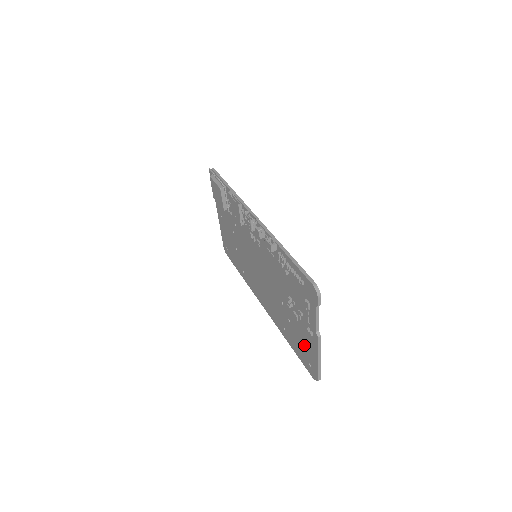
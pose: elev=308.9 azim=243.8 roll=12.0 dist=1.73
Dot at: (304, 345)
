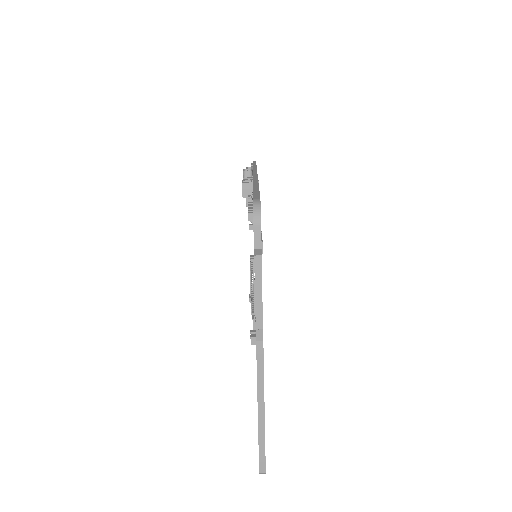
Dot at: occluded
